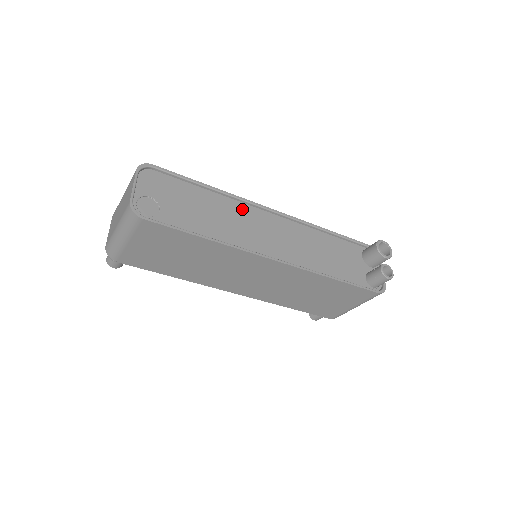
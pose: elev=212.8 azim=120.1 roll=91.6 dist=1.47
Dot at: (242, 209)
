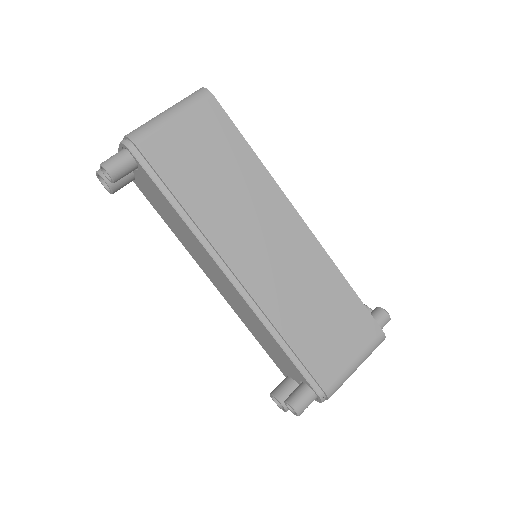
Dot at: occluded
